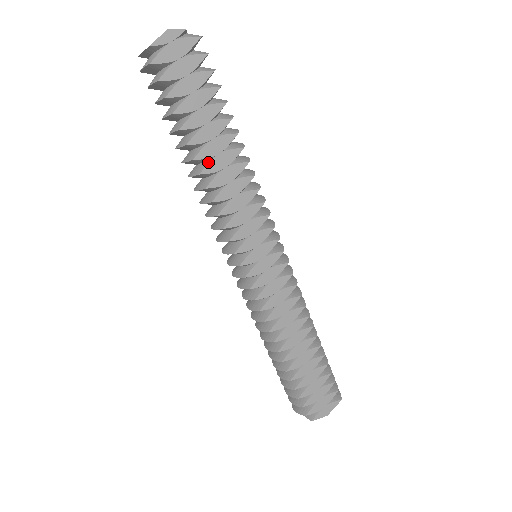
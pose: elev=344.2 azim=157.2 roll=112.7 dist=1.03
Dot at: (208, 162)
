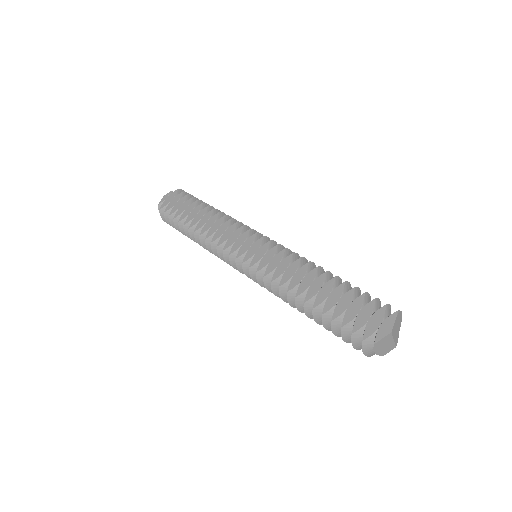
Dot at: (197, 225)
